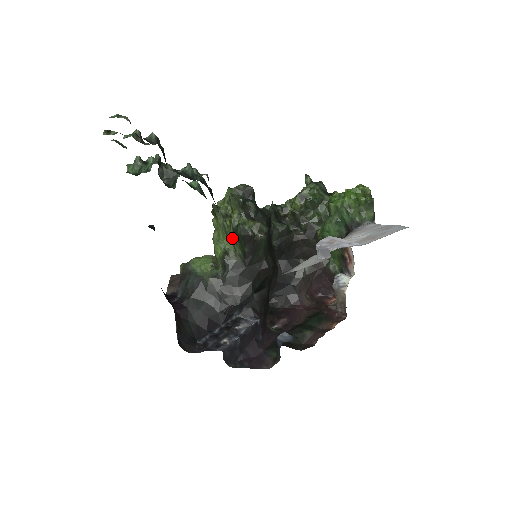
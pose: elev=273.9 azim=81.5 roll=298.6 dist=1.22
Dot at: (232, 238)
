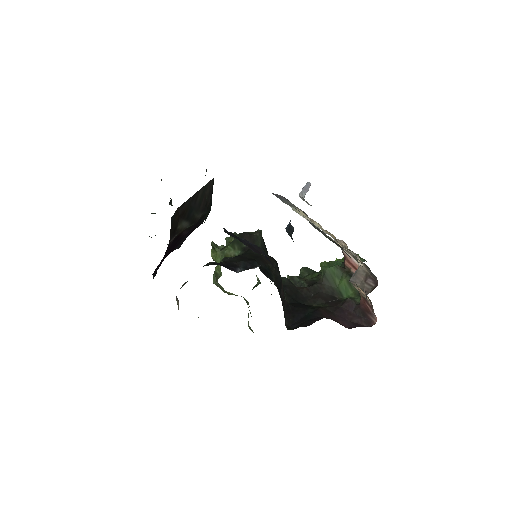
Dot at: (231, 251)
